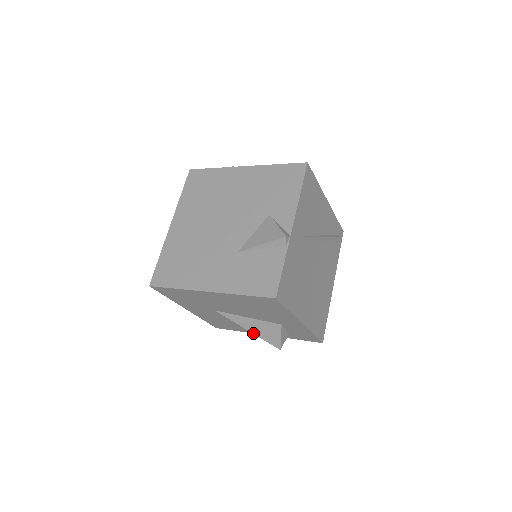
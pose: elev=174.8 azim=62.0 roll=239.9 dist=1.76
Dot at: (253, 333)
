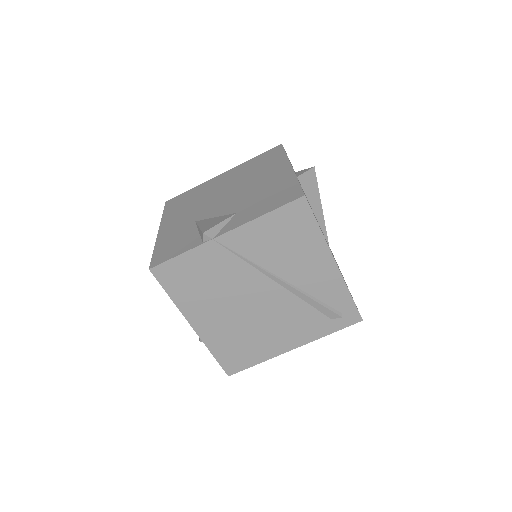
Dot at: occluded
